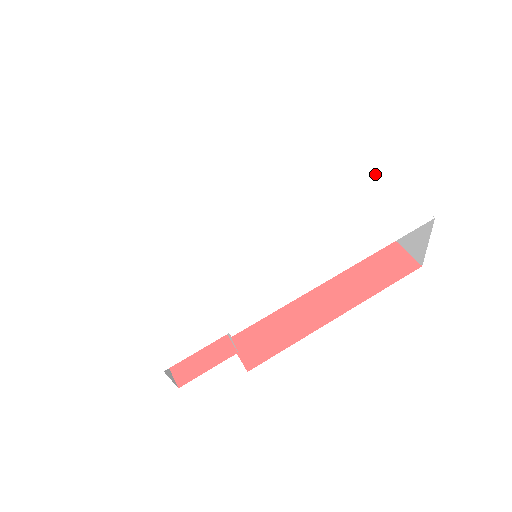
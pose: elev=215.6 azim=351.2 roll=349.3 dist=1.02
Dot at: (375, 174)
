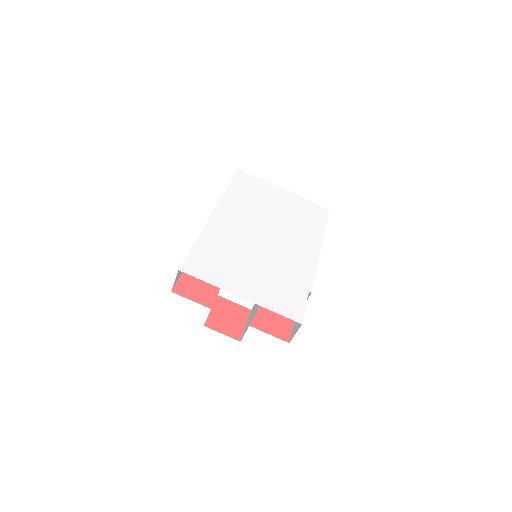
Dot at: (288, 193)
